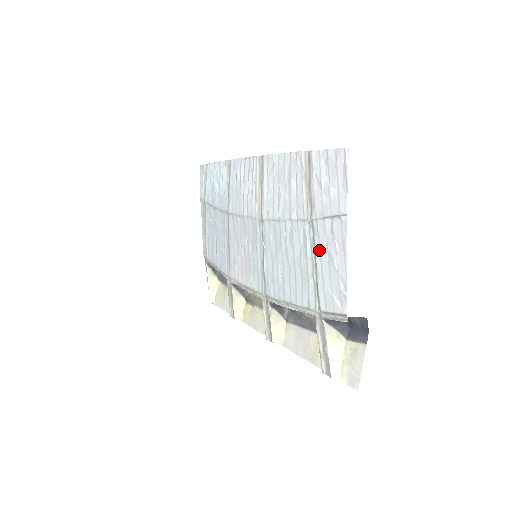
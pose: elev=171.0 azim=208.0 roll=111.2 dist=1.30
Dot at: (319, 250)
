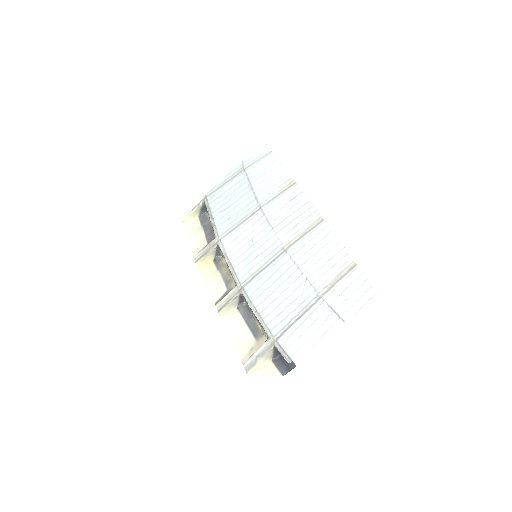
Dot at: (309, 315)
